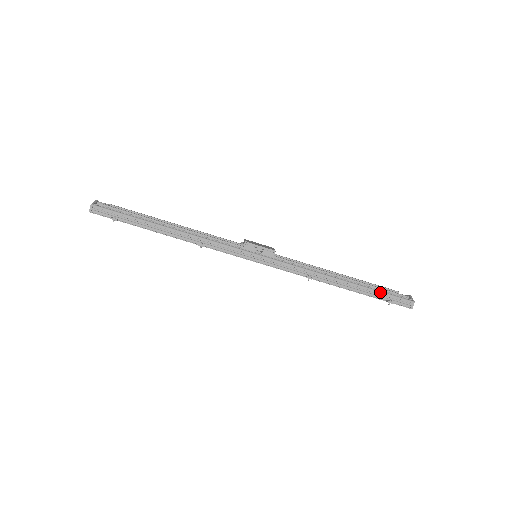
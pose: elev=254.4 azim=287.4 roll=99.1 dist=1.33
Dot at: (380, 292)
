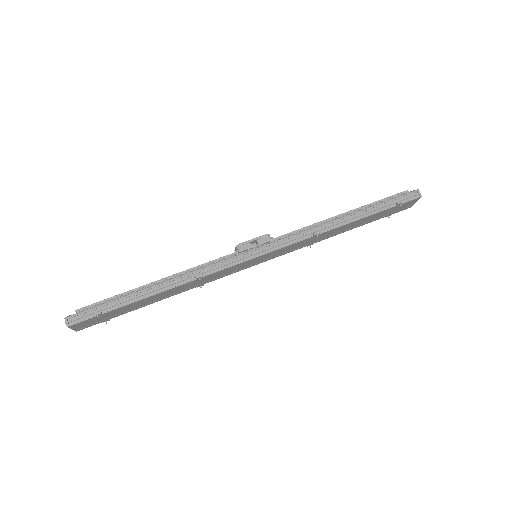
Dot at: (384, 202)
